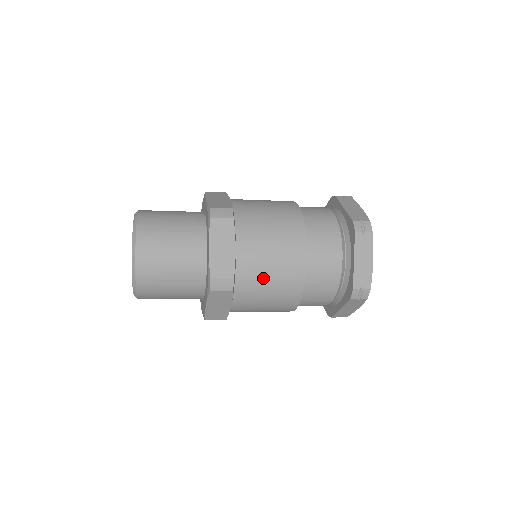
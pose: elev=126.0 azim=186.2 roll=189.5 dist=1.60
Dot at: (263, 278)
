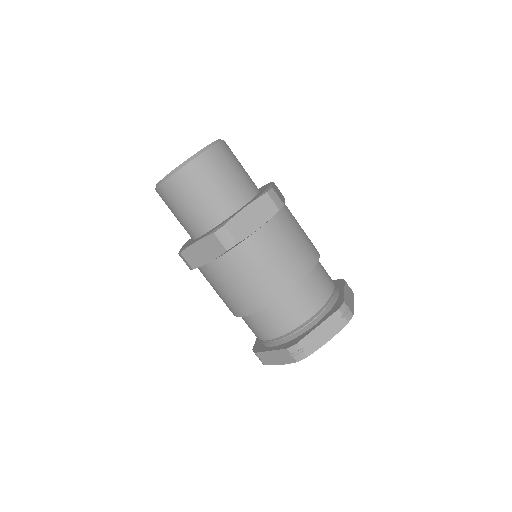
Dot at: (253, 267)
